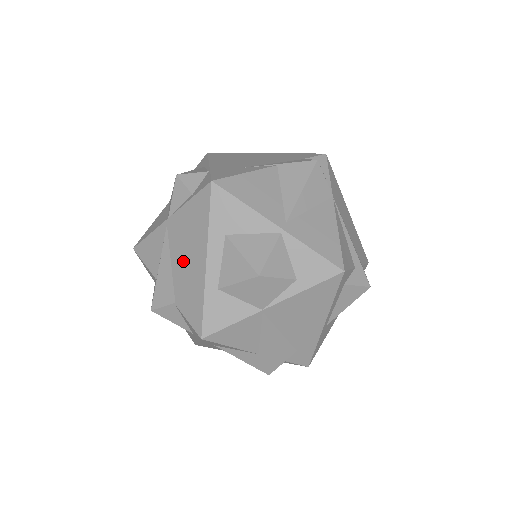
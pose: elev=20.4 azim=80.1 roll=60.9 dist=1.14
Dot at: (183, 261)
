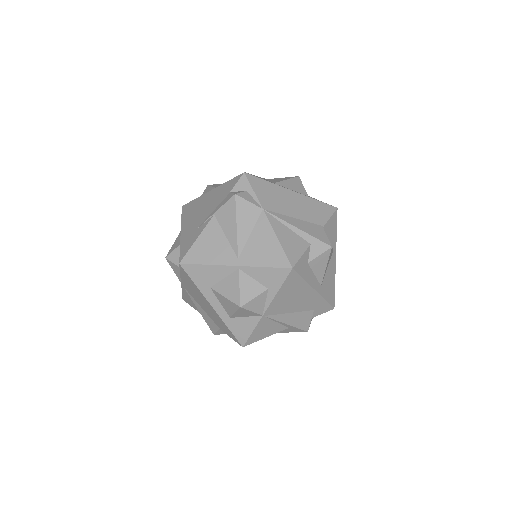
Dot at: (204, 307)
